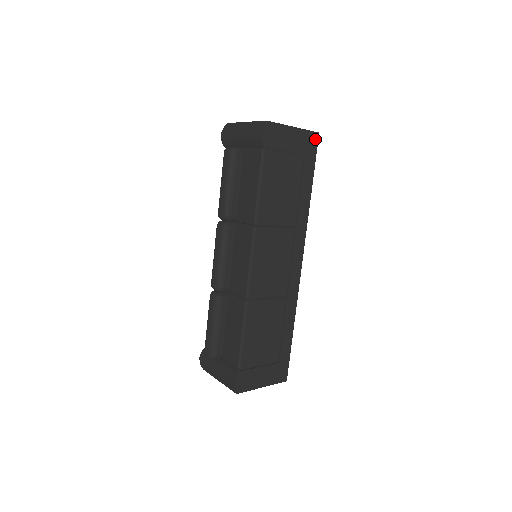
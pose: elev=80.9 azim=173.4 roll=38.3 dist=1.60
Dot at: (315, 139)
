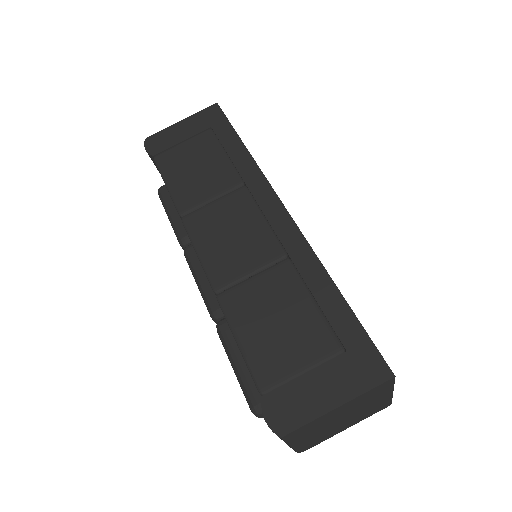
Dot at: (215, 110)
